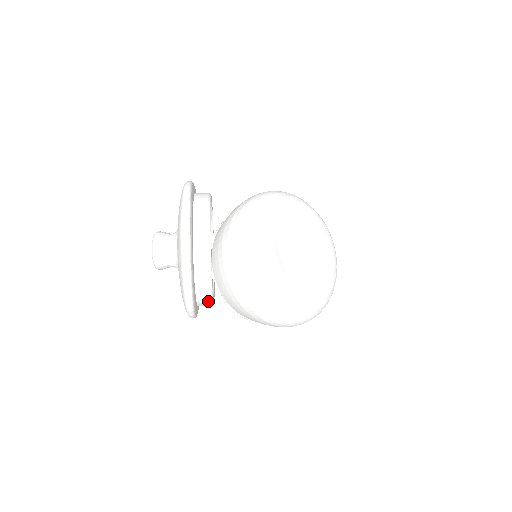
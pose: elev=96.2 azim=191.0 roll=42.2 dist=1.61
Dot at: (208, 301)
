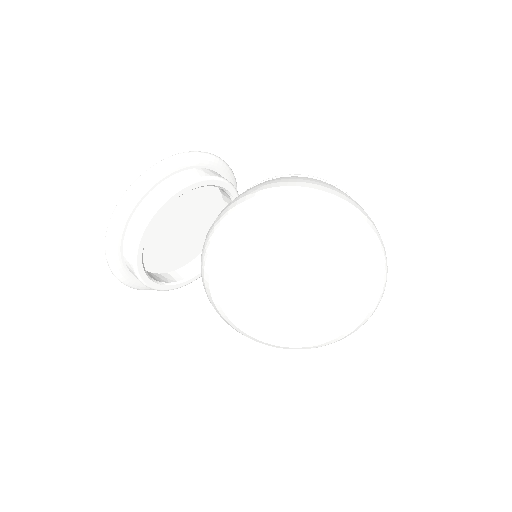
Dot at: occluded
